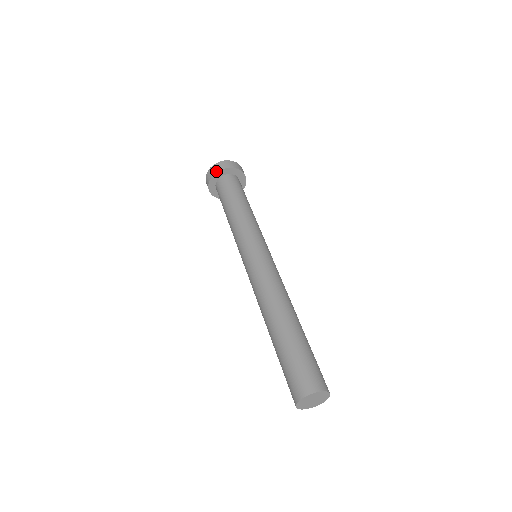
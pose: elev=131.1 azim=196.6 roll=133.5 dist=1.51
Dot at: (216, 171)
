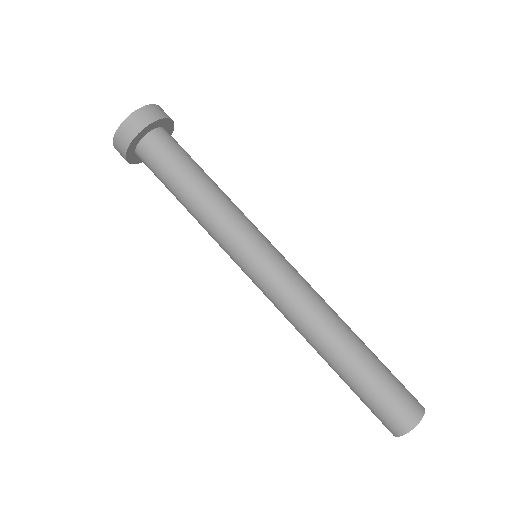
Dot at: (127, 144)
